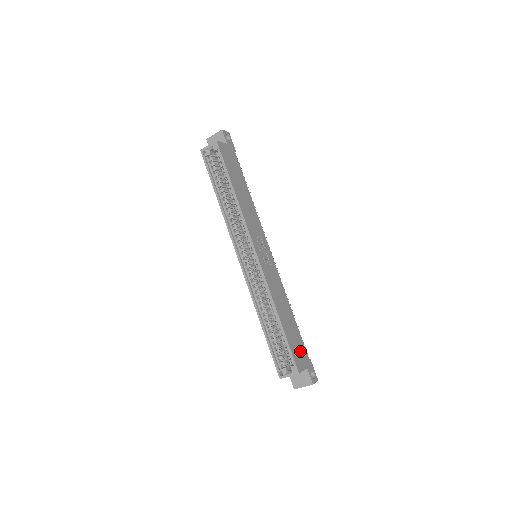
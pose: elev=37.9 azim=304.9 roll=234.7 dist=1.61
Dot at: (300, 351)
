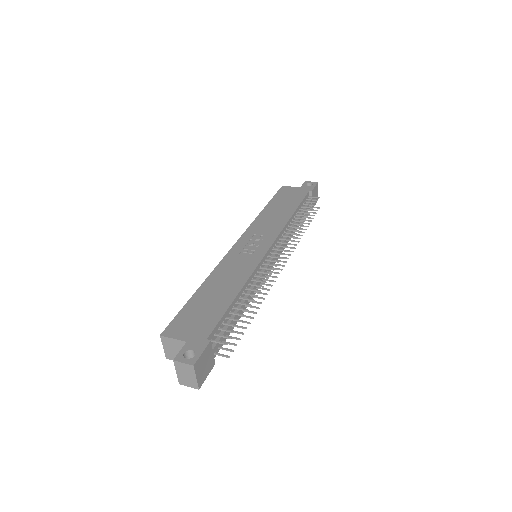
Dot at: (197, 324)
